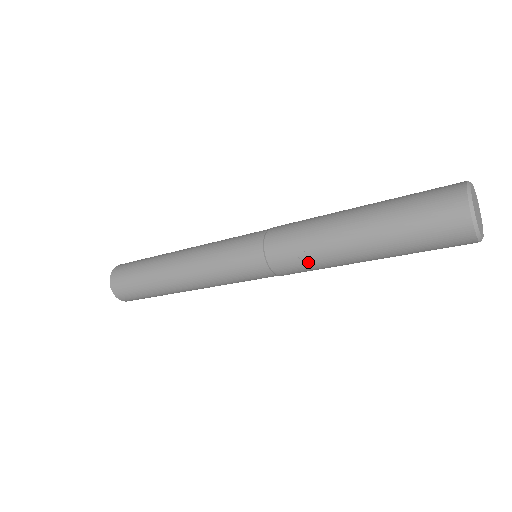
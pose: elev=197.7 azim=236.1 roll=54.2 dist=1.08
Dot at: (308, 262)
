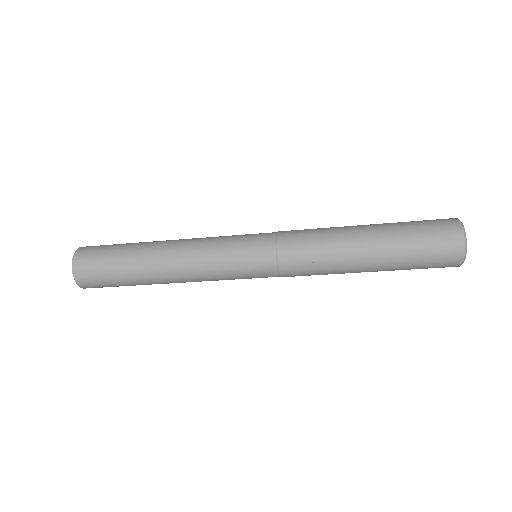
Dot at: (319, 272)
